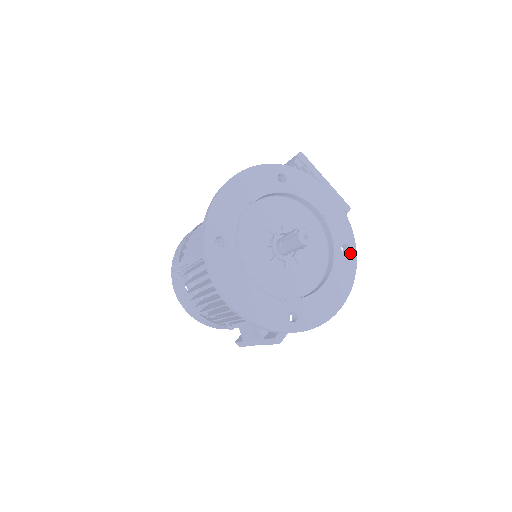
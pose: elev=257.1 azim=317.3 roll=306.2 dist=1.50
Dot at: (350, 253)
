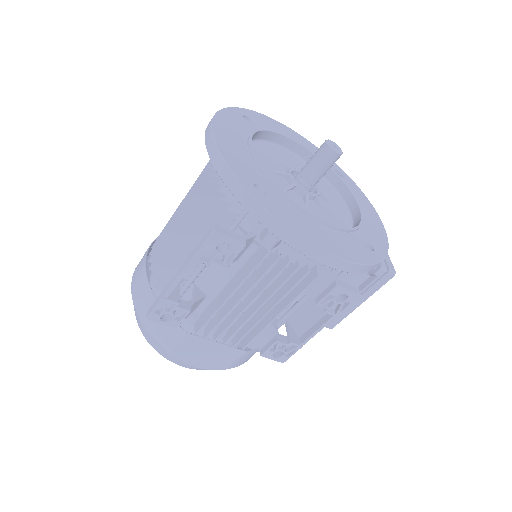
Dot at: (372, 253)
